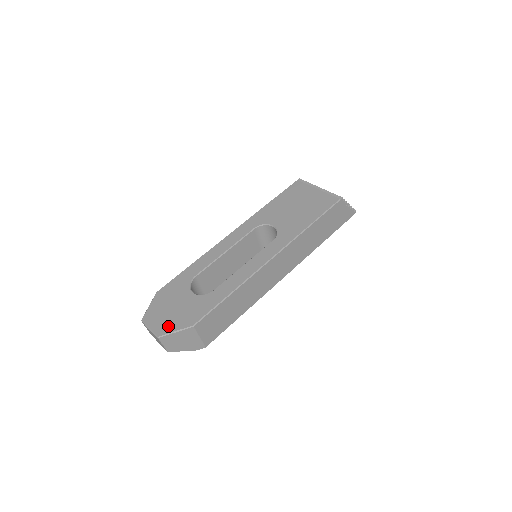
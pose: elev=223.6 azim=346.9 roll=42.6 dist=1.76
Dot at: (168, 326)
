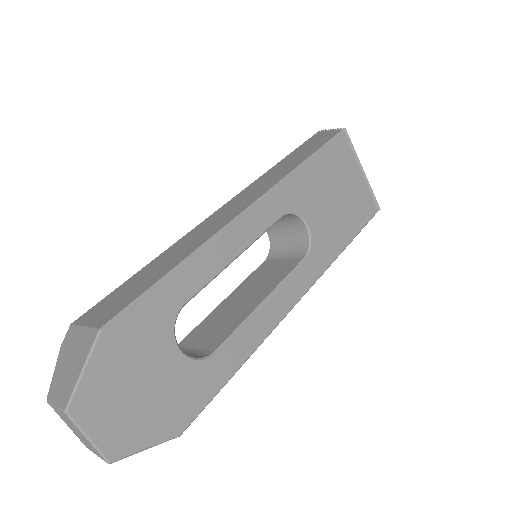
Dot at: (133, 435)
